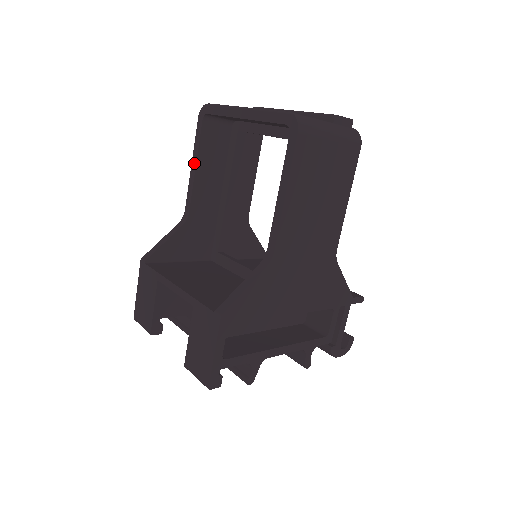
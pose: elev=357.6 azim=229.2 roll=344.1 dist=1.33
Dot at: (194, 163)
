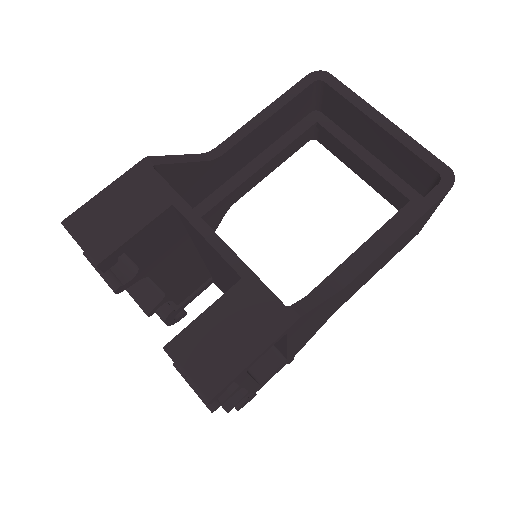
Dot at: (271, 111)
